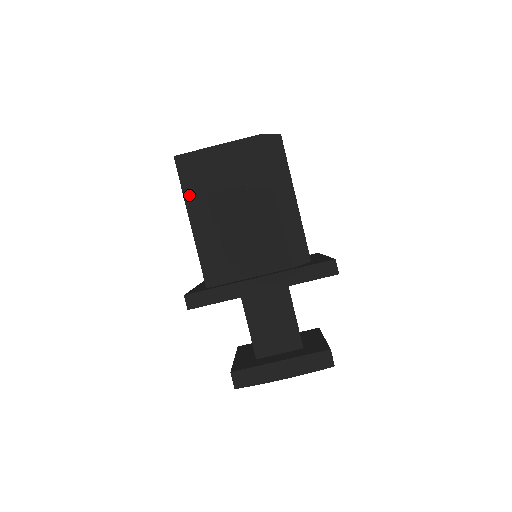
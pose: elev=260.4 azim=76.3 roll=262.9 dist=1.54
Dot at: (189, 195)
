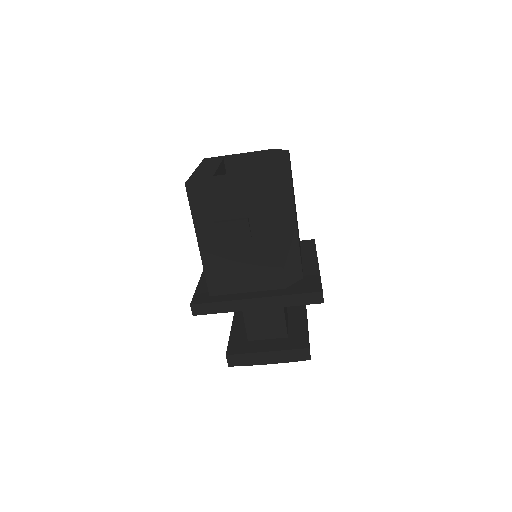
Dot at: (198, 220)
